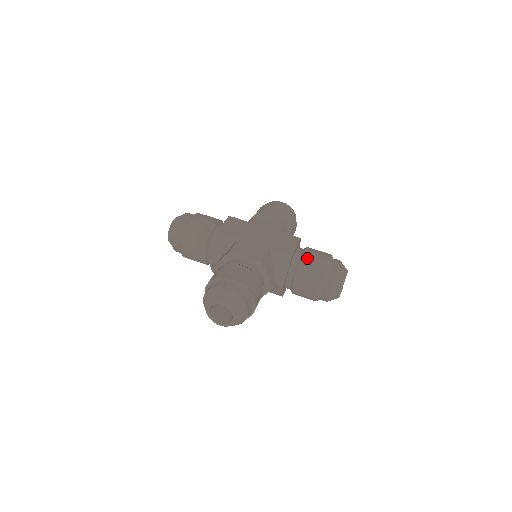
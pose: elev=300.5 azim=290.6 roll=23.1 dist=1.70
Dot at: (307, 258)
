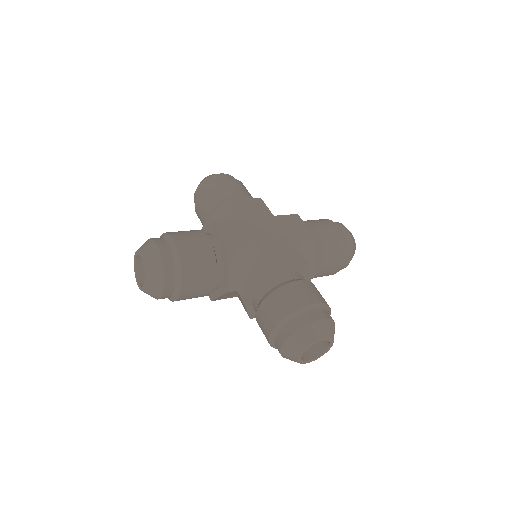
Dot at: (324, 235)
